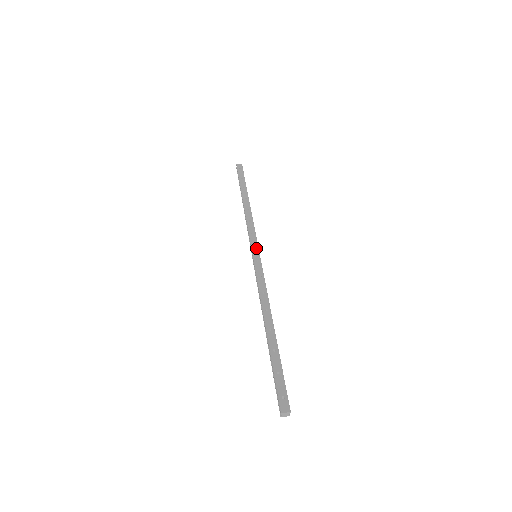
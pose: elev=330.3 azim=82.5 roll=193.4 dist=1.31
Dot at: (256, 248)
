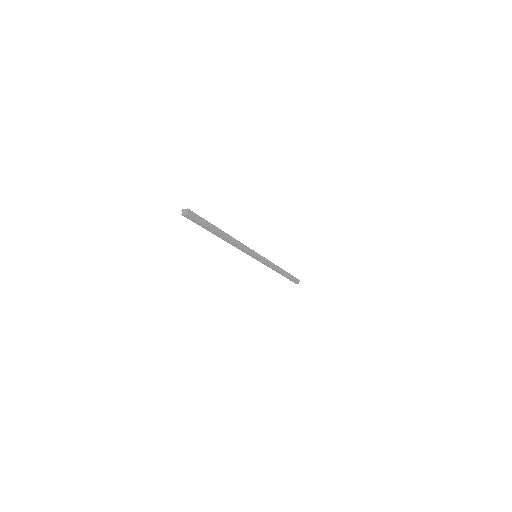
Dot at: (259, 255)
